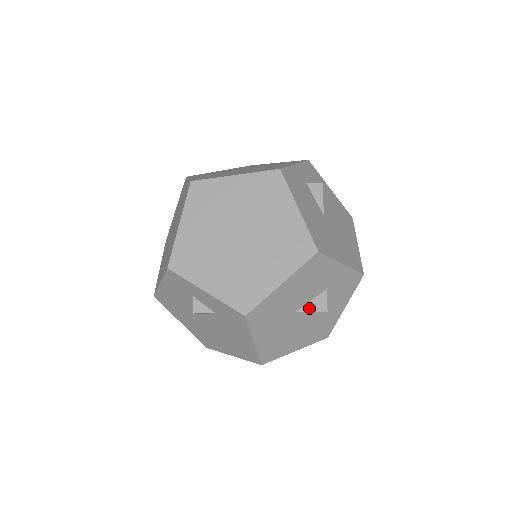
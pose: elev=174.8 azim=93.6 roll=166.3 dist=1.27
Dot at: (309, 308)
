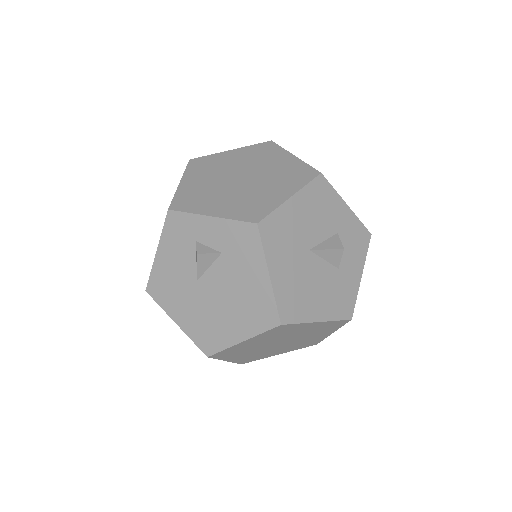
Dot at: (323, 247)
